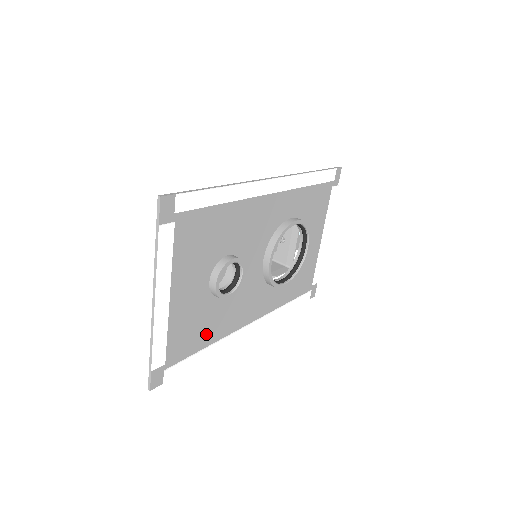
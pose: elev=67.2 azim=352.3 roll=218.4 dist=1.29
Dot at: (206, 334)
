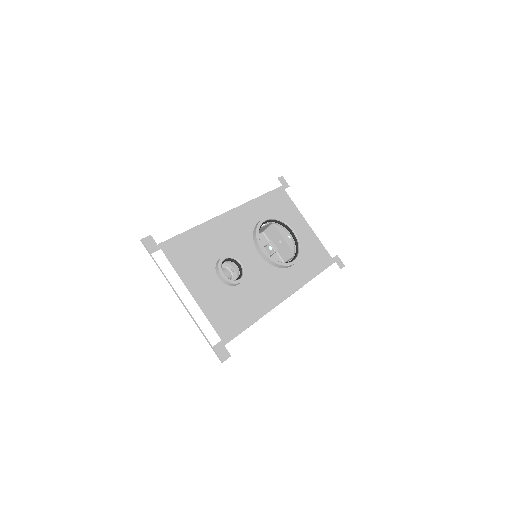
Dot at: (245, 314)
